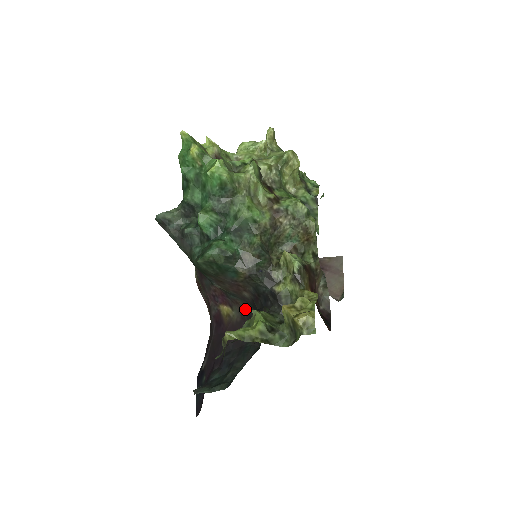
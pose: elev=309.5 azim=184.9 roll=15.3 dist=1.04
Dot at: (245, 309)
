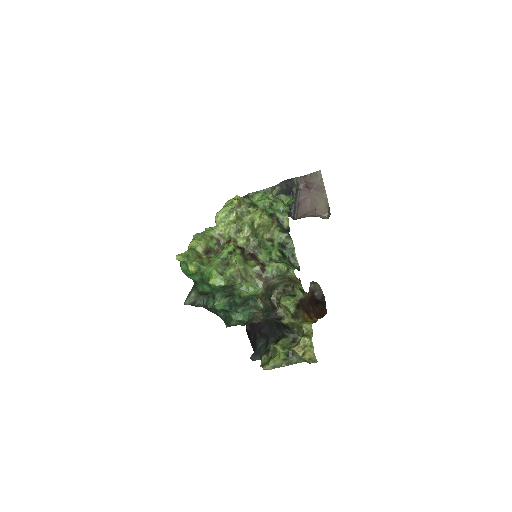
Dot at: occluded
